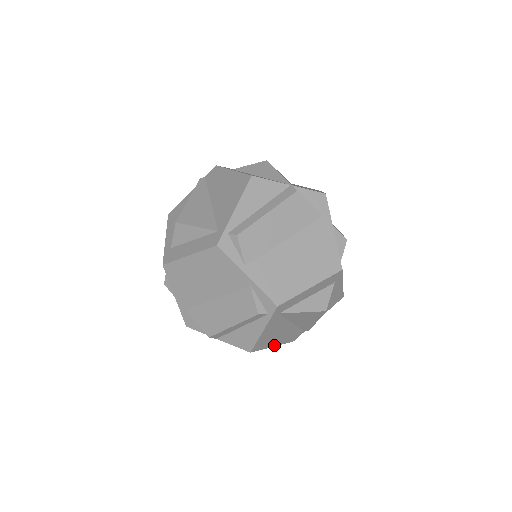
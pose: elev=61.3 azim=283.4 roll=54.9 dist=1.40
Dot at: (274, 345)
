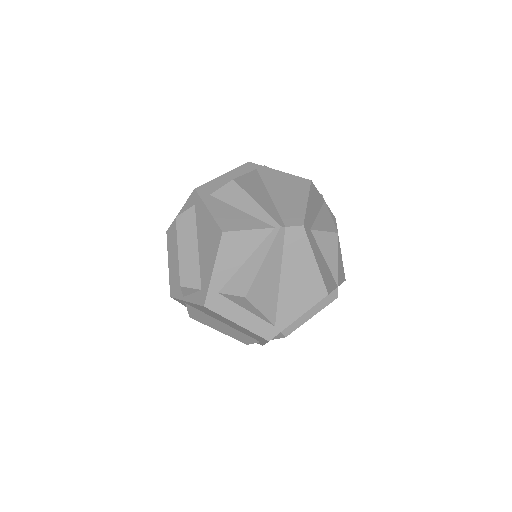
Dot at: occluded
